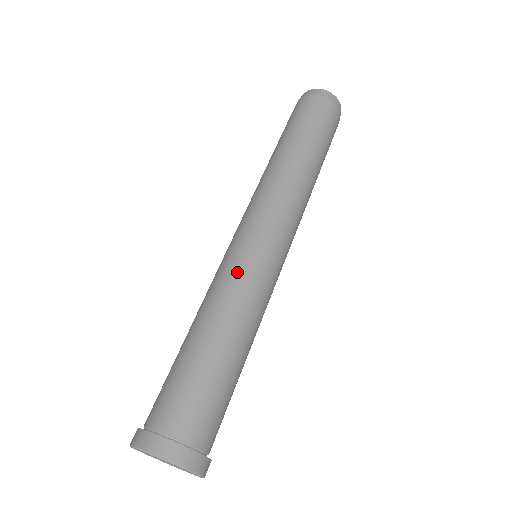
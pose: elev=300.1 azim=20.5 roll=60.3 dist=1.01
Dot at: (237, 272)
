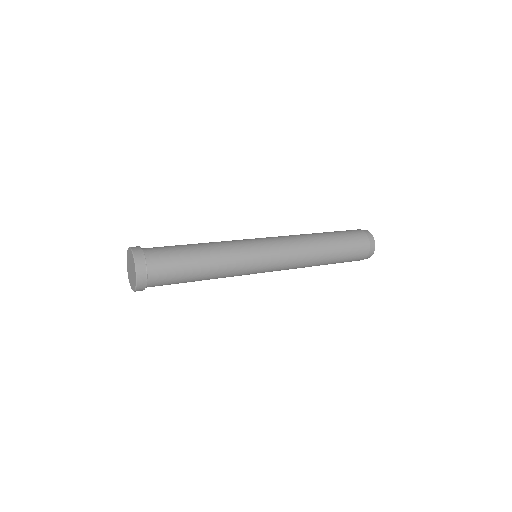
Dot at: (234, 240)
